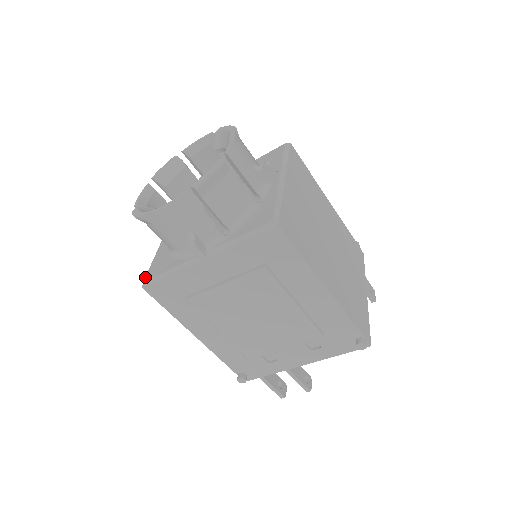
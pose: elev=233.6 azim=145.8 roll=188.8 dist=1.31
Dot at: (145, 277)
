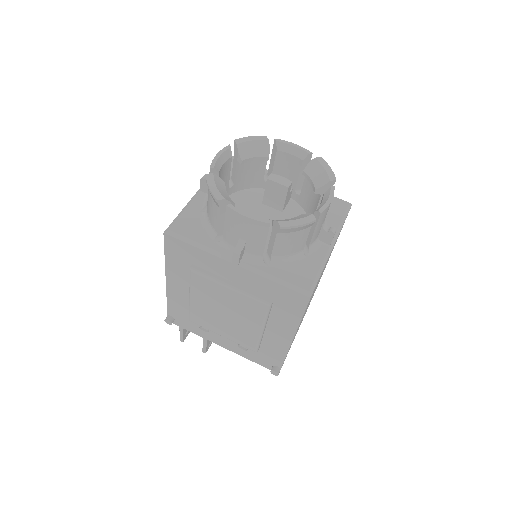
Dot at: (172, 225)
